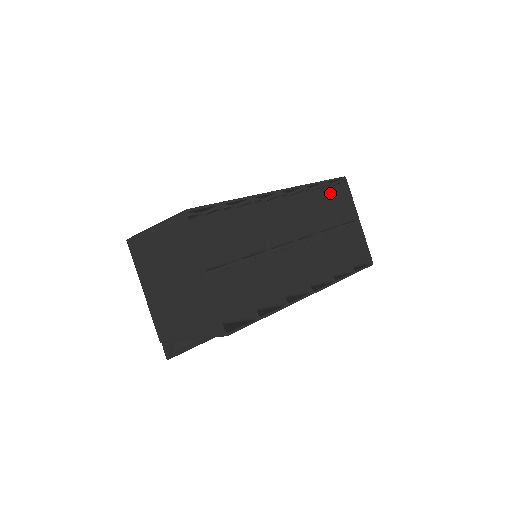
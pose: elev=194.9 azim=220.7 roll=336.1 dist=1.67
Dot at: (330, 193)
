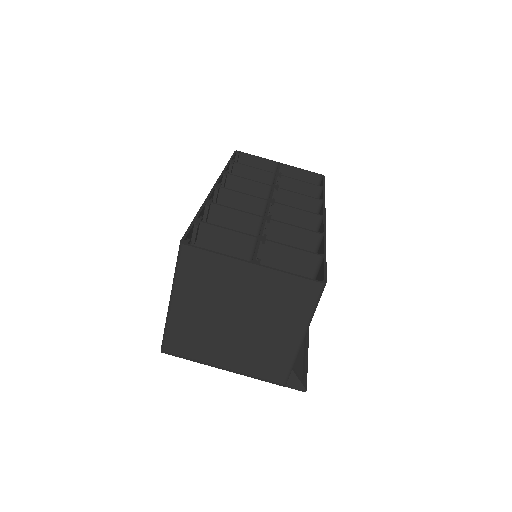
Dot at: occluded
